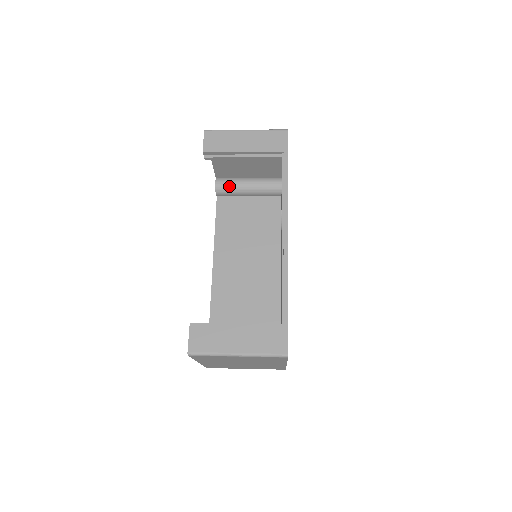
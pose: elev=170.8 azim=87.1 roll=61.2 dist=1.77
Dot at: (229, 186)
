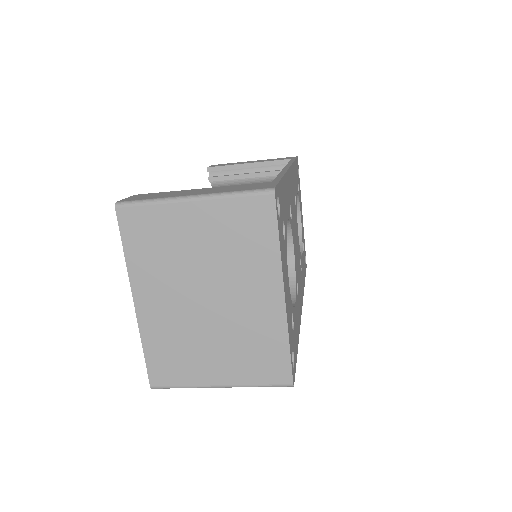
Dot at: occluded
